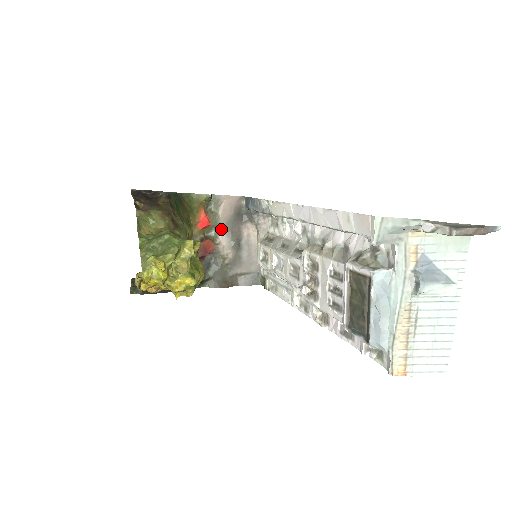
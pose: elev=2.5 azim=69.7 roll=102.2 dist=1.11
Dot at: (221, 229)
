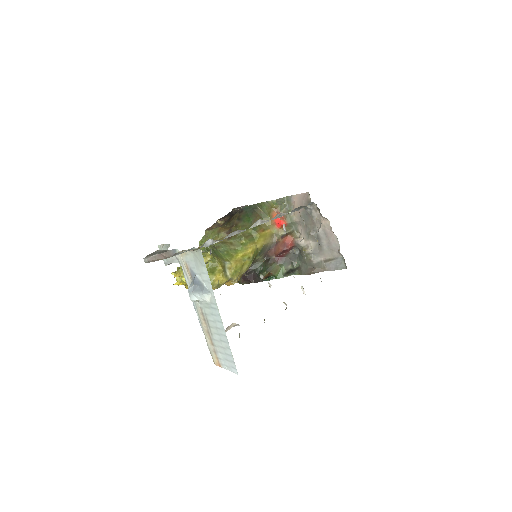
Dot at: (299, 224)
